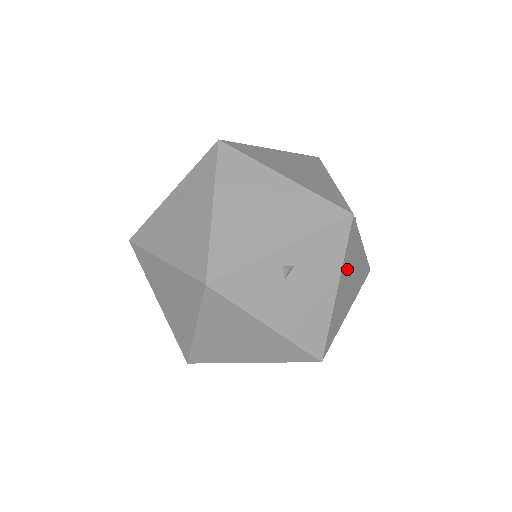
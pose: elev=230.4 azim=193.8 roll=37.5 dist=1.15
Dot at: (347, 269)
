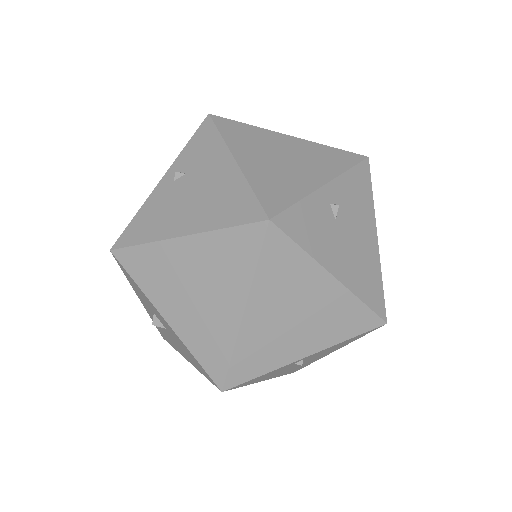
Dot at: occluded
